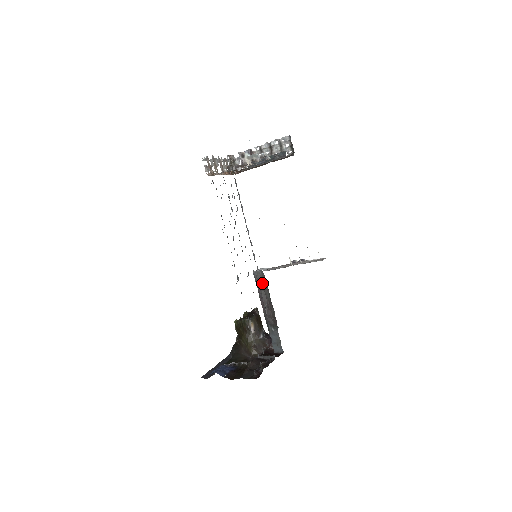
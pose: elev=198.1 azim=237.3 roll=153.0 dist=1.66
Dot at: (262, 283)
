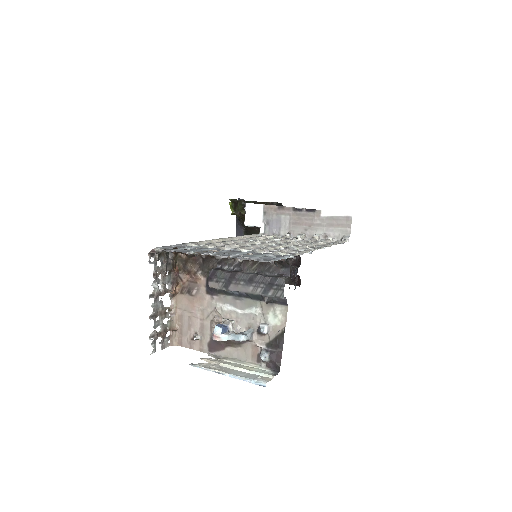
Dot at: occluded
